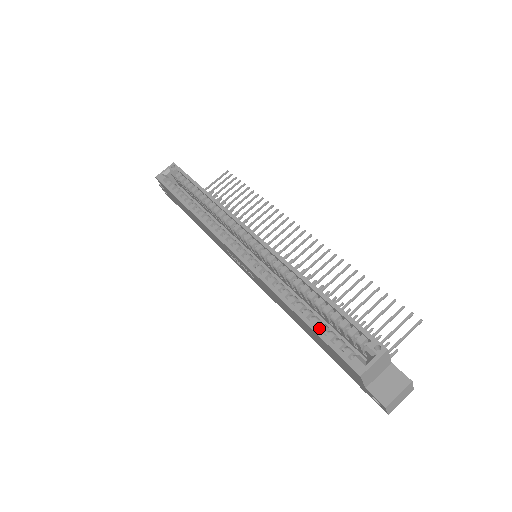
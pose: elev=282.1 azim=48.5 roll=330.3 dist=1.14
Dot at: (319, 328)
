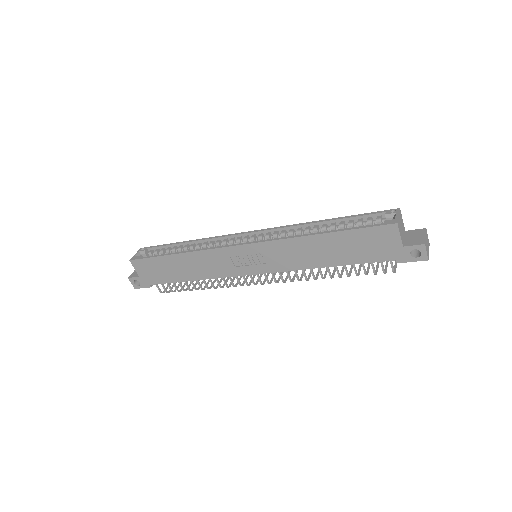
Dot at: (346, 230)
